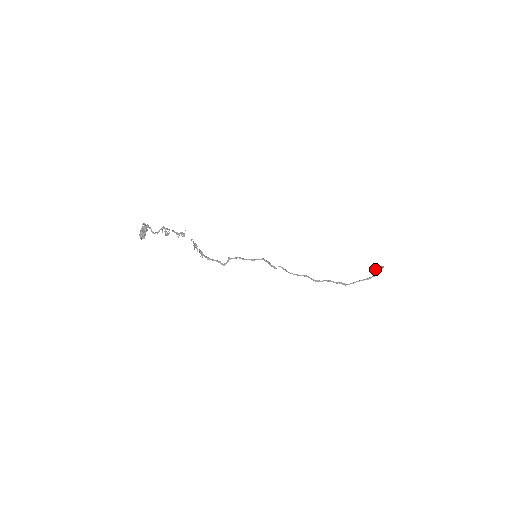
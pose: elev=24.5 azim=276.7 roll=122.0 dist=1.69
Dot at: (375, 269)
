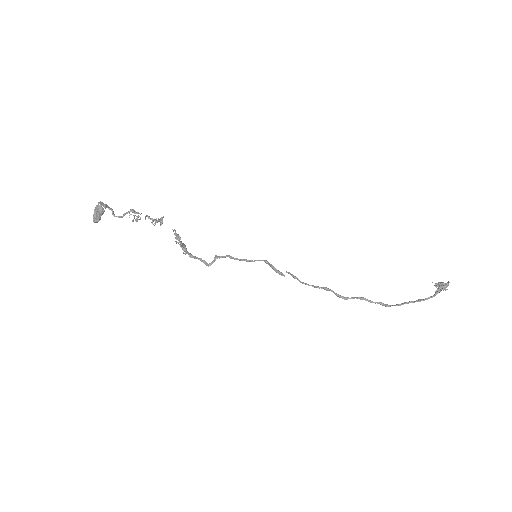
Dot at: (435, 286)
